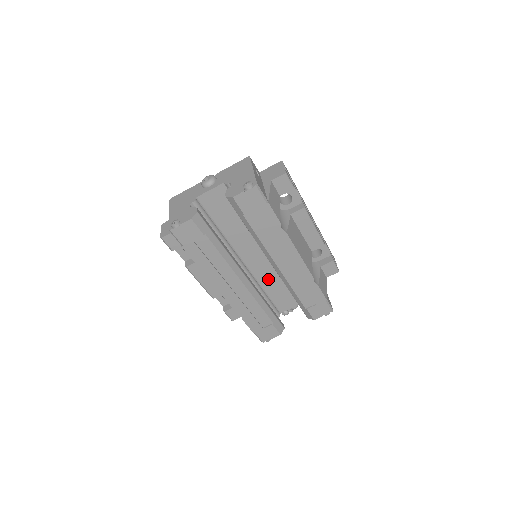
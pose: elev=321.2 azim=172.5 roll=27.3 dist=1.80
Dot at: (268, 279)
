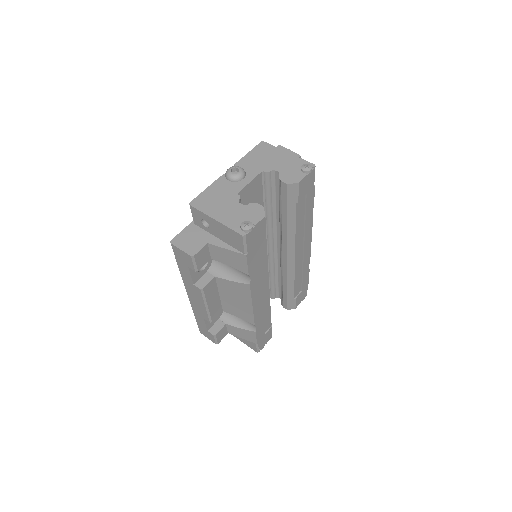
Dot at: occluded
